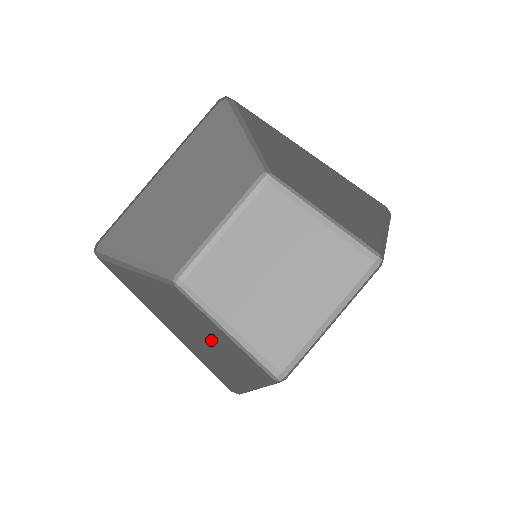
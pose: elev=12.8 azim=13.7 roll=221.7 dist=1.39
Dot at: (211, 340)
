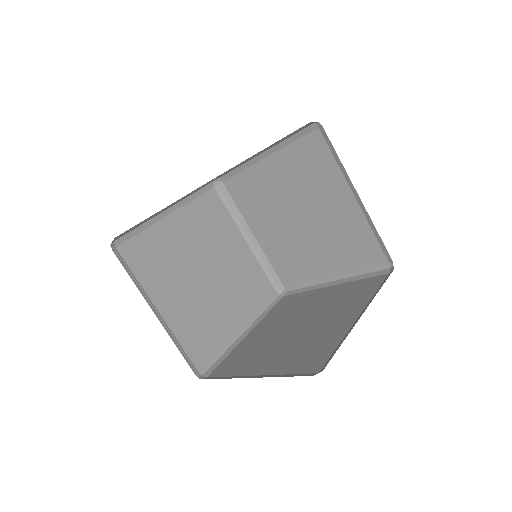
Dot at: occluded
